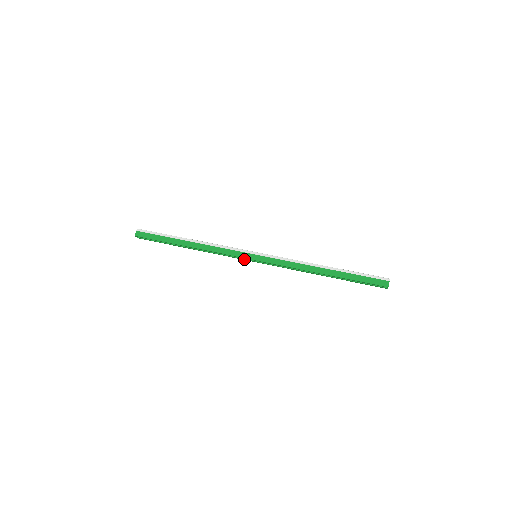
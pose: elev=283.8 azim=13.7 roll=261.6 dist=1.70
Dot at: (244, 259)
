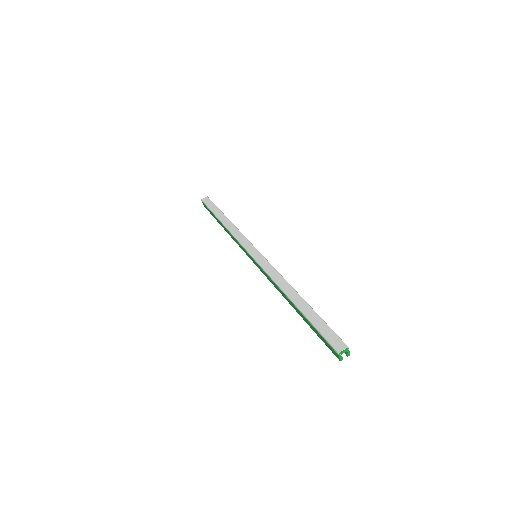
Dot at: occluded
